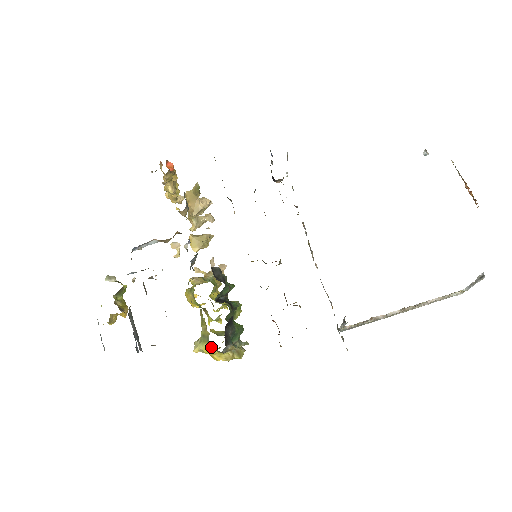
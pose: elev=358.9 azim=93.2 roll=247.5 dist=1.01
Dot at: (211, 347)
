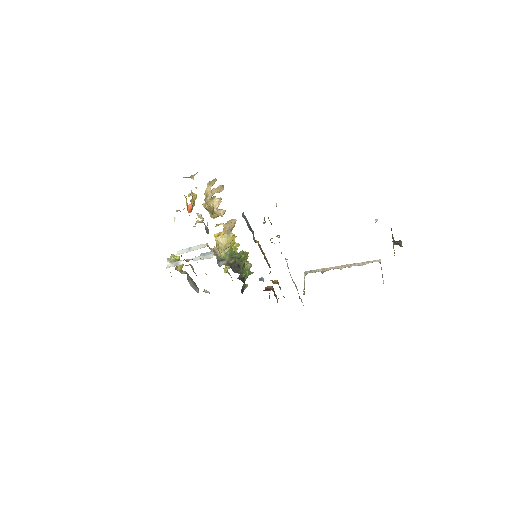
Dot at: occluded
